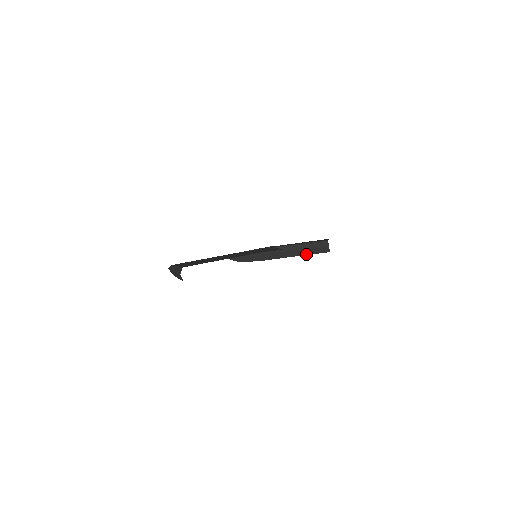
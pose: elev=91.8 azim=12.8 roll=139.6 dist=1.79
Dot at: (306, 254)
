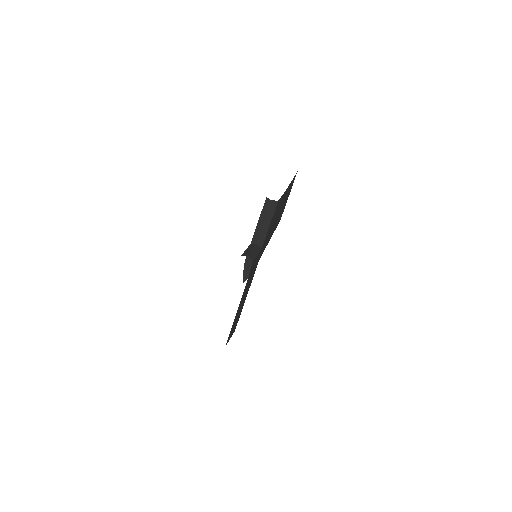
Dot at: (270, 221)
